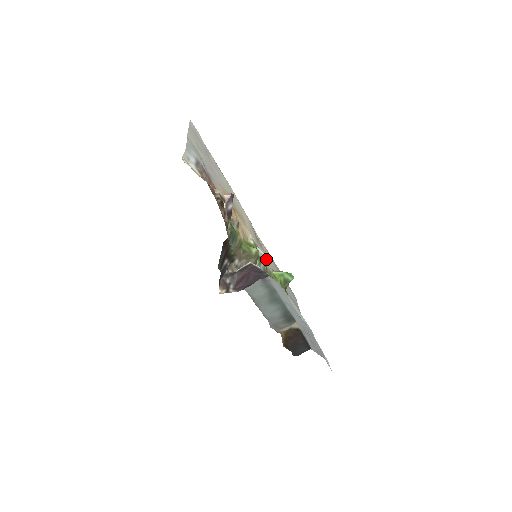
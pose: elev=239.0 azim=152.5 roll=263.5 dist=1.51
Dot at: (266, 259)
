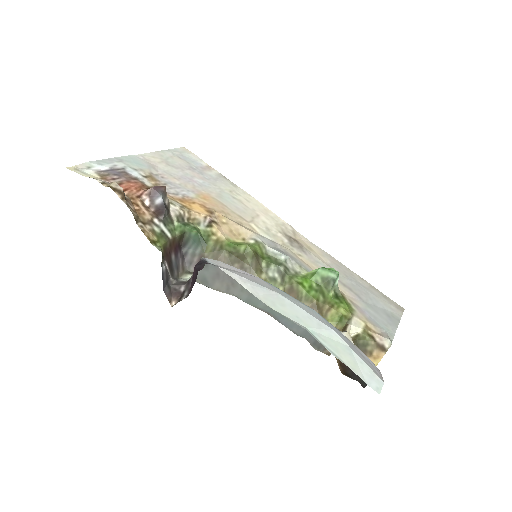
Dot at: (284, 258)
